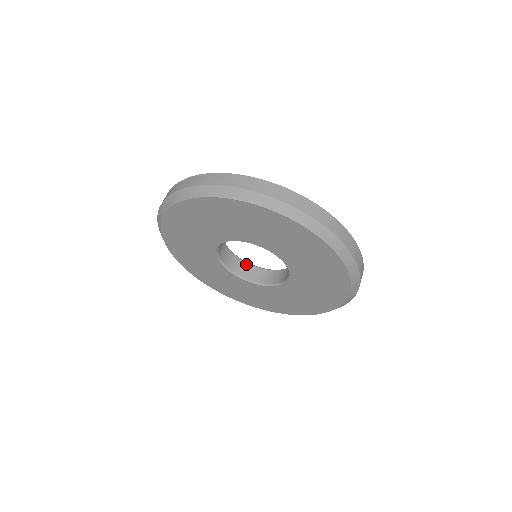
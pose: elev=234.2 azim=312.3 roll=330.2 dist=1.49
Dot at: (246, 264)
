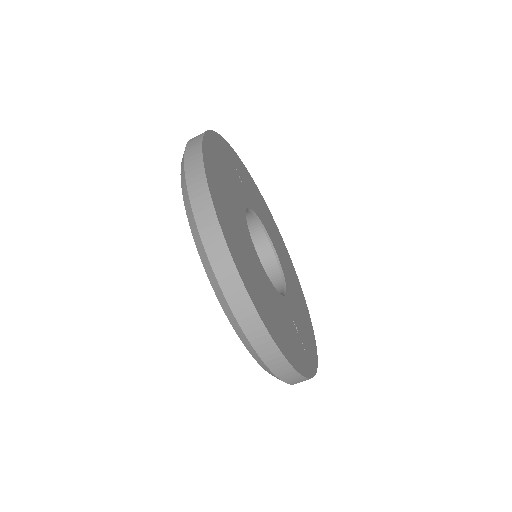
Dot at: (252, 217)
